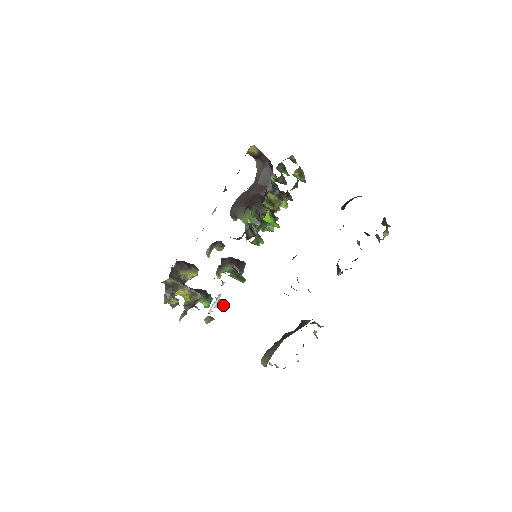
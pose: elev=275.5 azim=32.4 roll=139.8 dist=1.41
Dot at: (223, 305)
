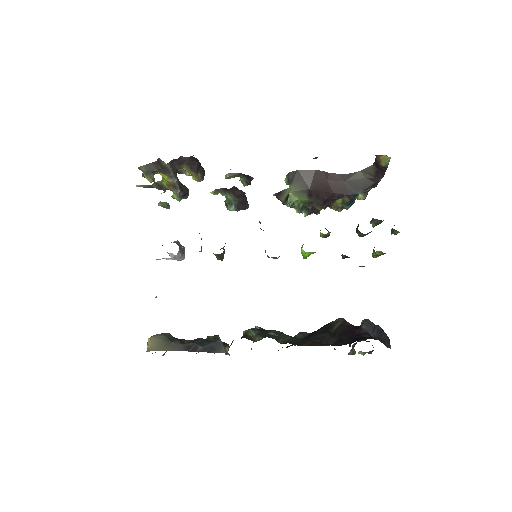
Dot at: (178, 260)
